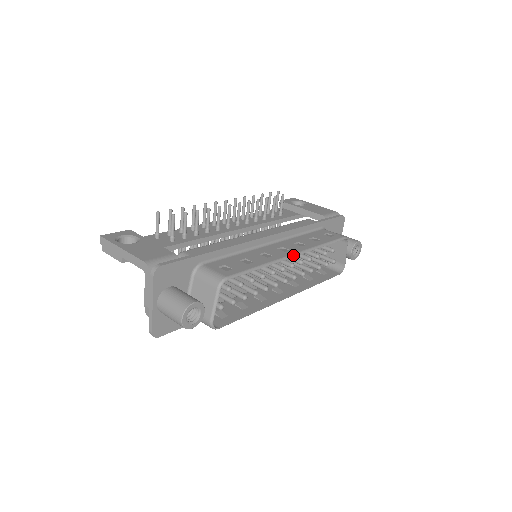
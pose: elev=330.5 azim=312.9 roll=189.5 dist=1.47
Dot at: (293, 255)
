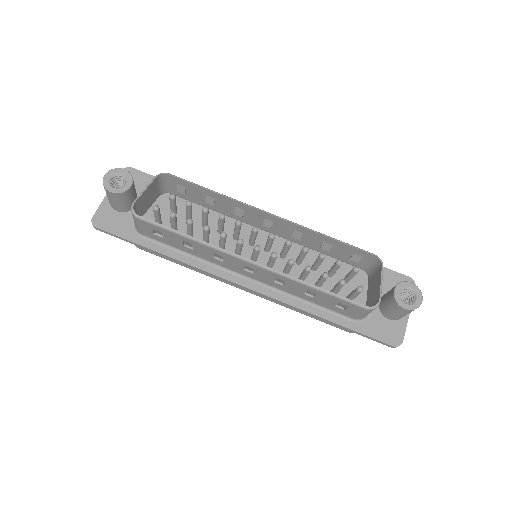
Dot at: (268, 212)
